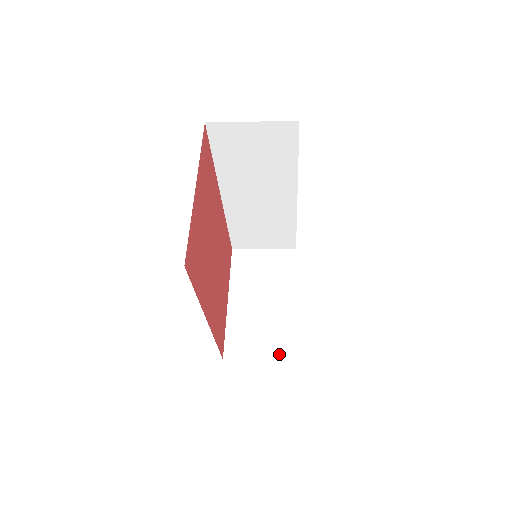
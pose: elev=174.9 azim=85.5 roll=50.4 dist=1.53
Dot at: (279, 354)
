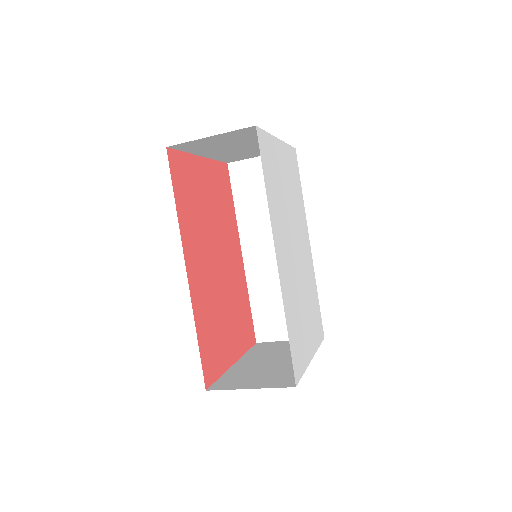
Dot at: (276, 384)
